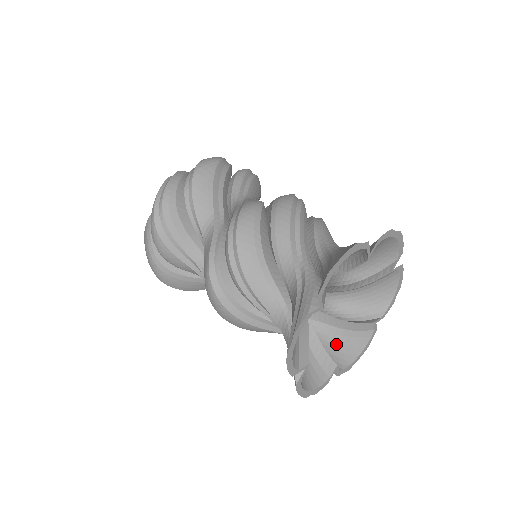
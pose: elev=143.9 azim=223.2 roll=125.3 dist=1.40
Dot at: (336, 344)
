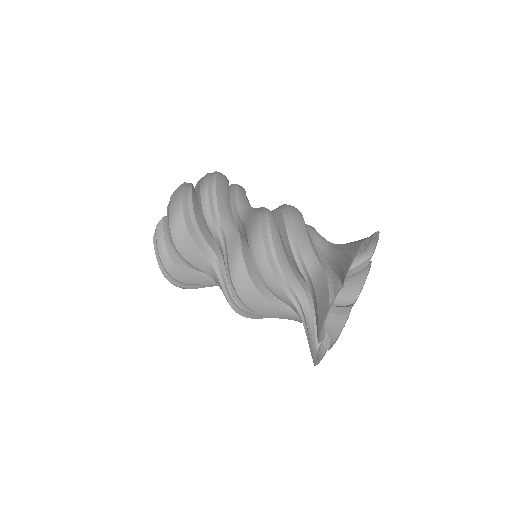
Dot at: (345, 286)
